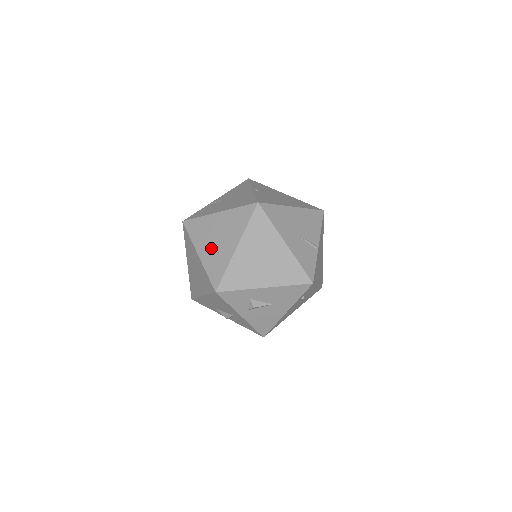
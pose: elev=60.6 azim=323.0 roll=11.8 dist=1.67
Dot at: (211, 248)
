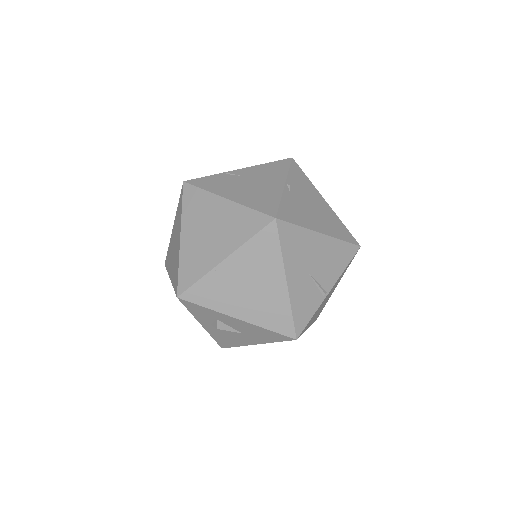
Dot at: (197, 239)
